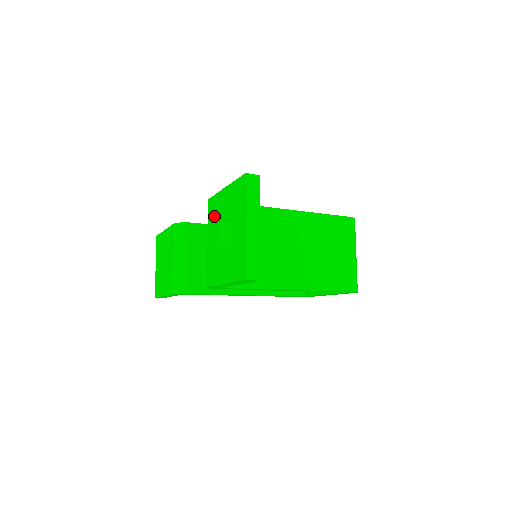
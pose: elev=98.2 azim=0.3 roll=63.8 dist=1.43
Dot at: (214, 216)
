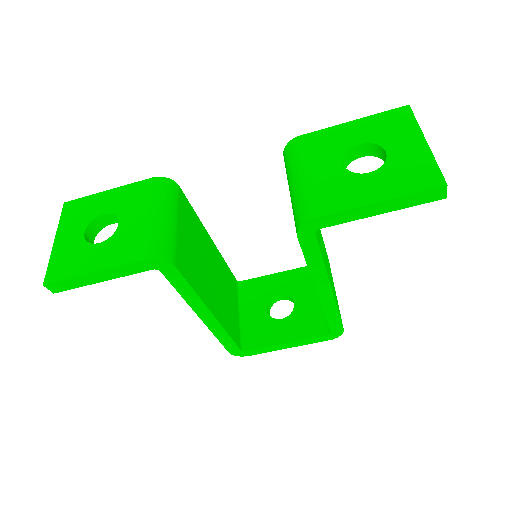
Dot at: (323, 147)
